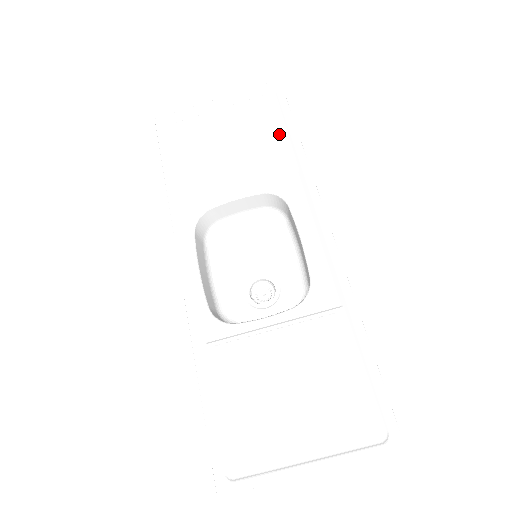
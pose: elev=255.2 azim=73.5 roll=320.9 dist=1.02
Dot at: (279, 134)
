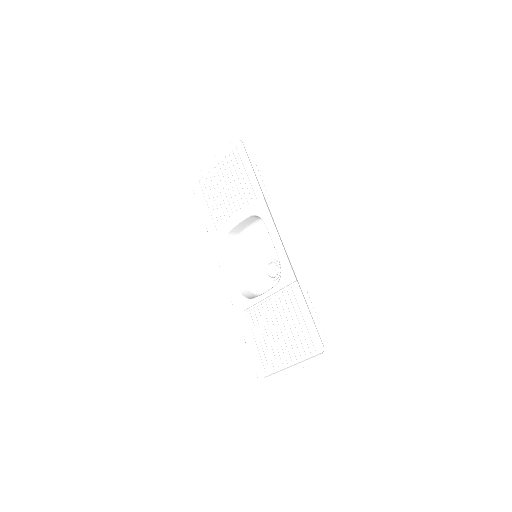
Dot at: (250, 173)
